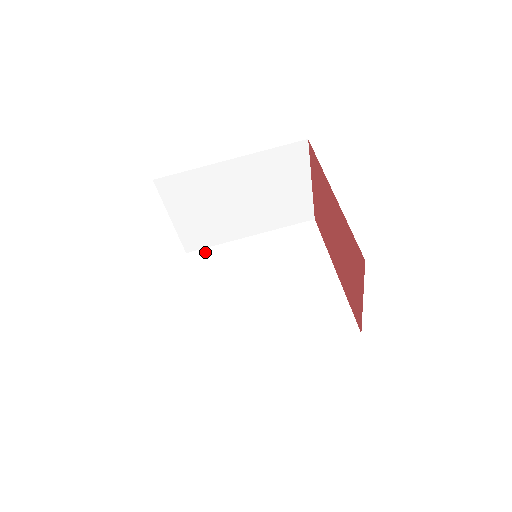
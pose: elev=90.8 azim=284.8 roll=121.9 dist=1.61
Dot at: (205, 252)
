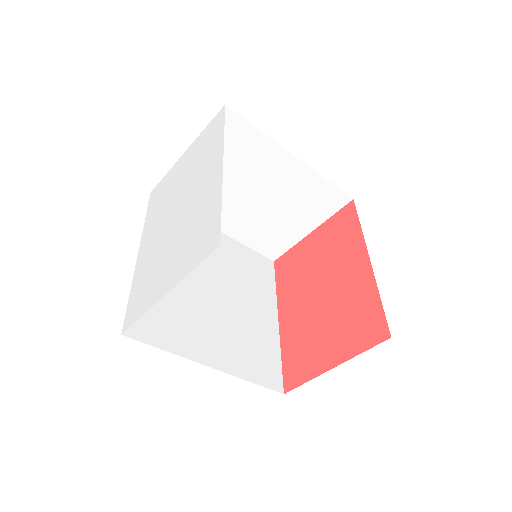
Dot at: occluded
